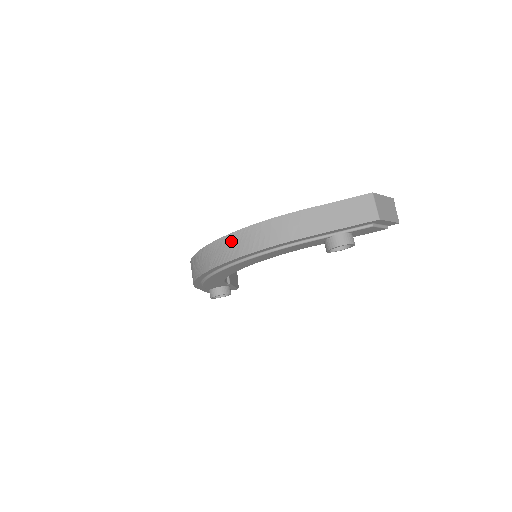
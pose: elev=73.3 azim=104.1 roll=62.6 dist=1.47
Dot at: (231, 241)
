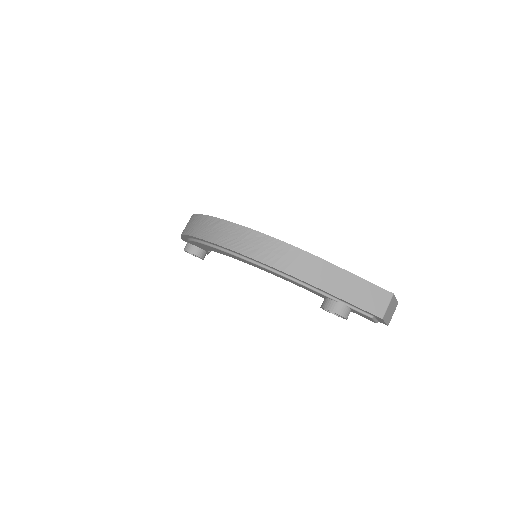
Dot at: (254, 238)
